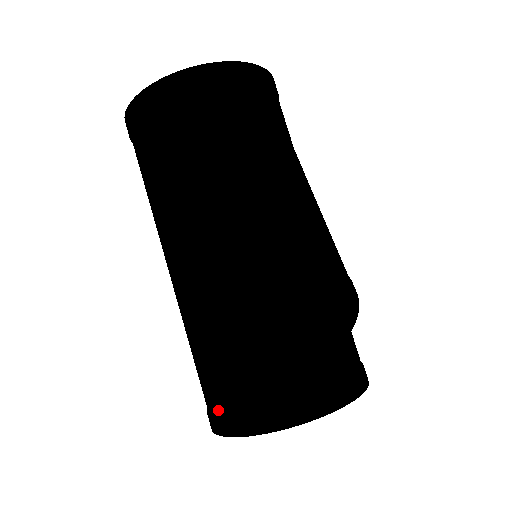
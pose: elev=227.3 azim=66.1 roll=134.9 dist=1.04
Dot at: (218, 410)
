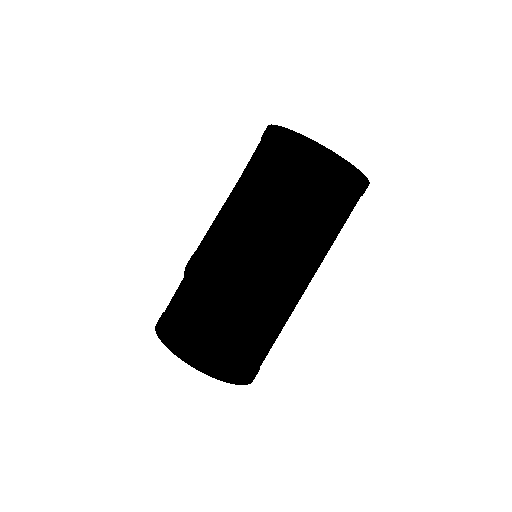
Dot at: (182, 337)
